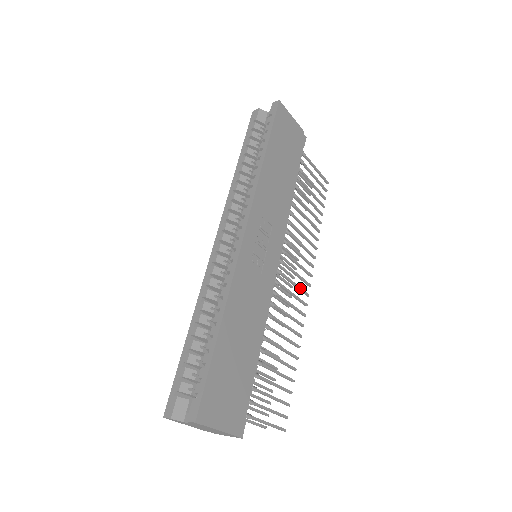
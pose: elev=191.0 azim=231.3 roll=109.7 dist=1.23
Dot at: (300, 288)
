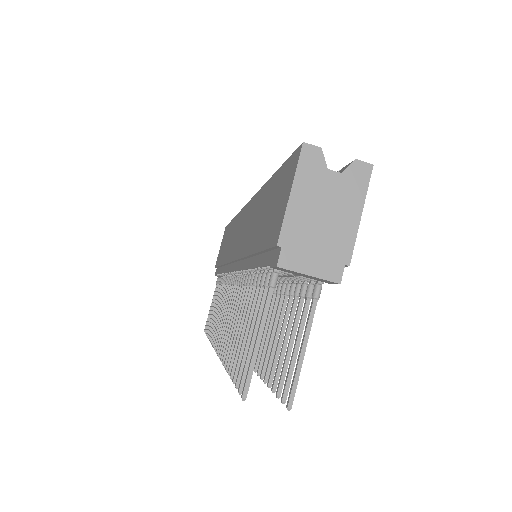
Dot at: occluded
